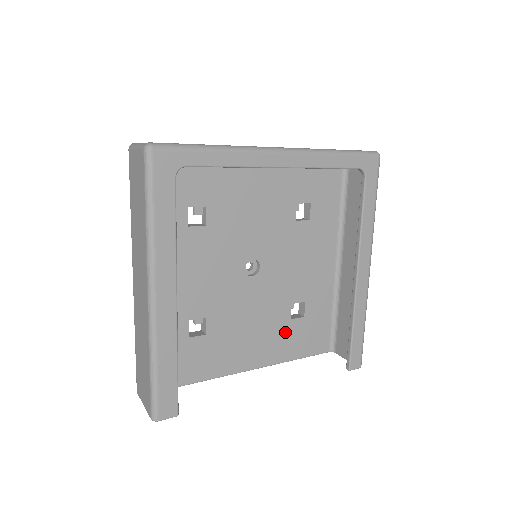
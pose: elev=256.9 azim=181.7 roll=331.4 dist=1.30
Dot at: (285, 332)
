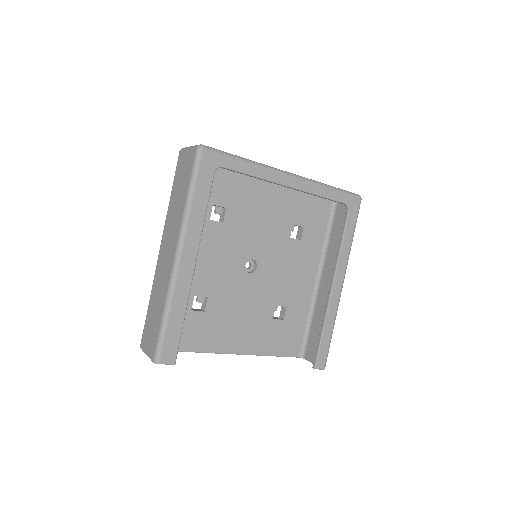
Dot at: (267, 329)
